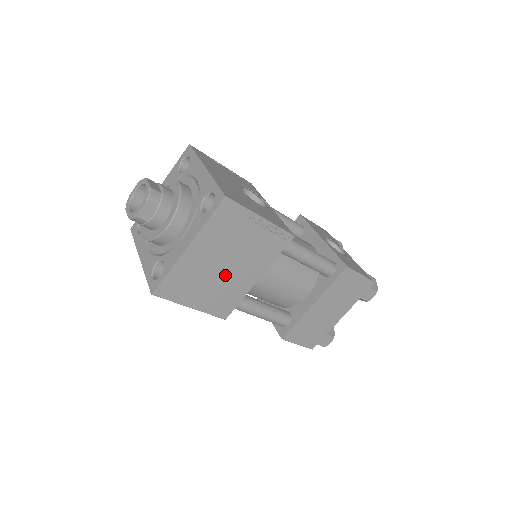
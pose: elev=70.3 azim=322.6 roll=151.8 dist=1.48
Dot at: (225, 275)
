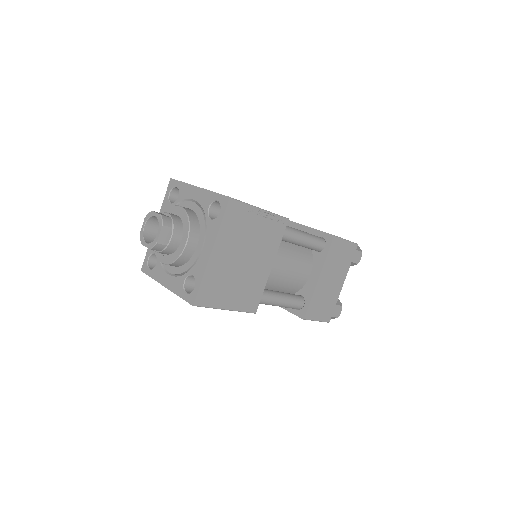
Dot at: (246, 270)
